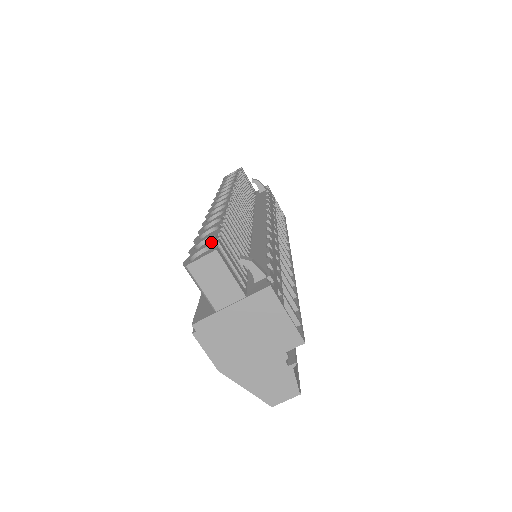
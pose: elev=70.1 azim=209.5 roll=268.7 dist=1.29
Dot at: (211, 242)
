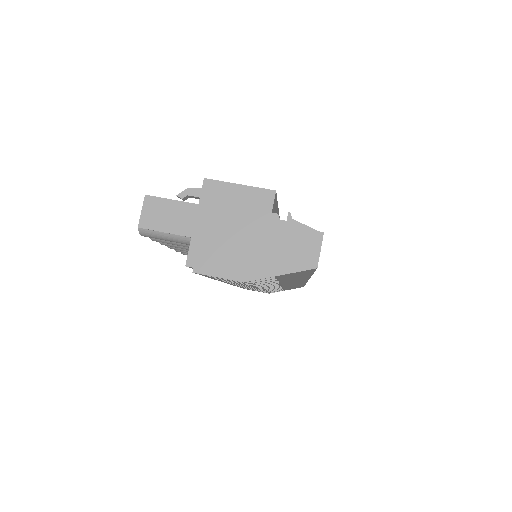
Dot at: occluded
